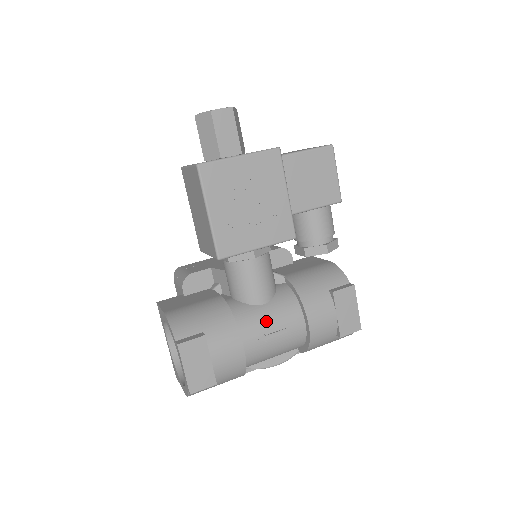
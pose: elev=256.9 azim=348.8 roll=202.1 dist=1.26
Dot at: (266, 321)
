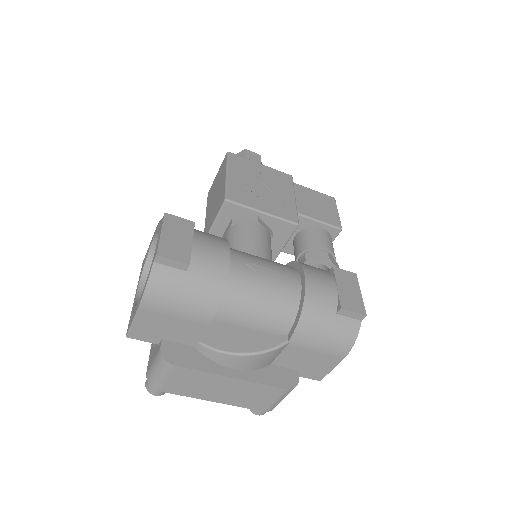
Dot at: (259, 259)
